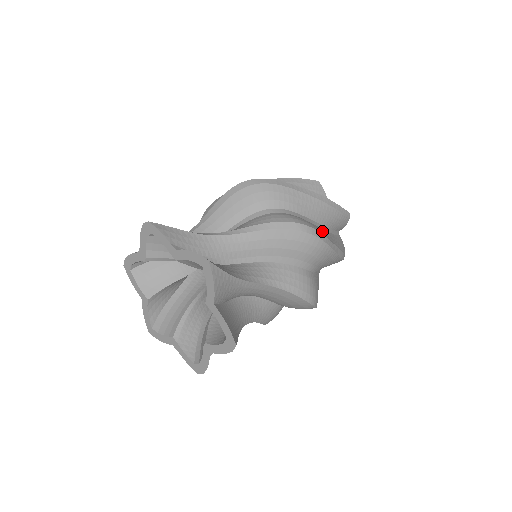
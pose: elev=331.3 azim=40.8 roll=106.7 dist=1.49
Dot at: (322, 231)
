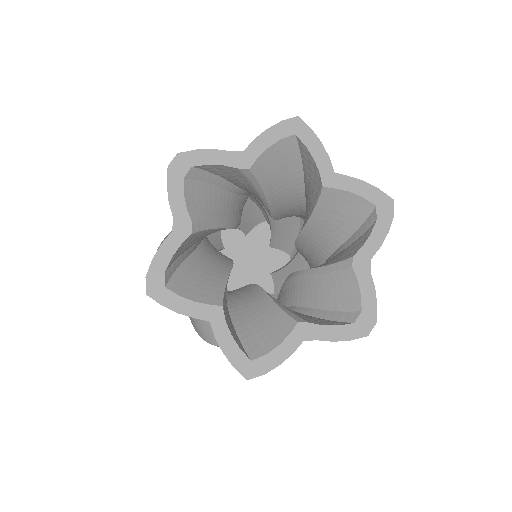
Dot at: occluded
